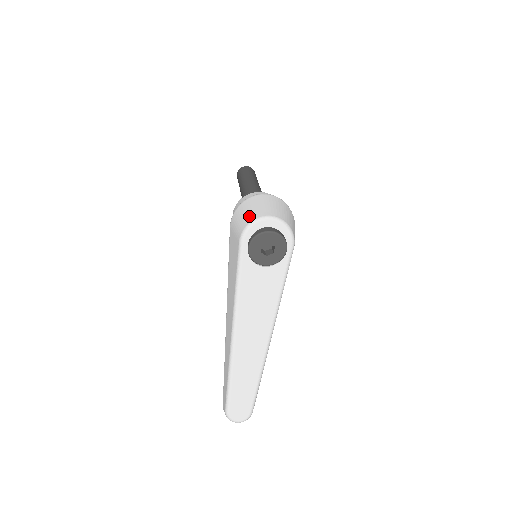
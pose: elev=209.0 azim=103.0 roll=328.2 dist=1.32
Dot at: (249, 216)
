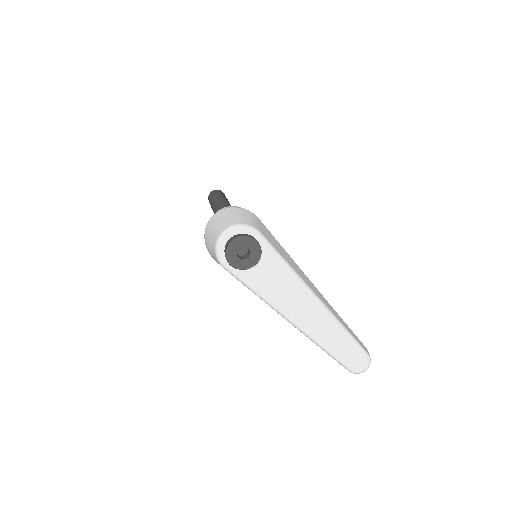
Dot at: (212, 246)
